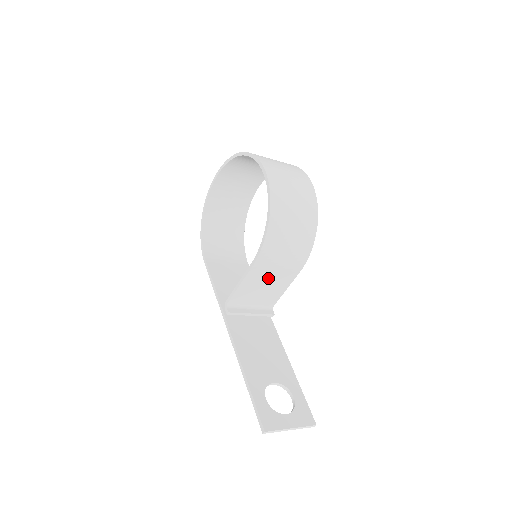
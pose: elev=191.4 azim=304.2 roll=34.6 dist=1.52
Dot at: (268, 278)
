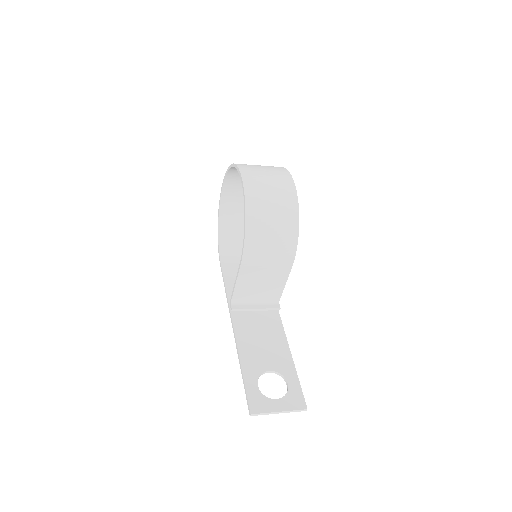
Dot at: (261, 276)
